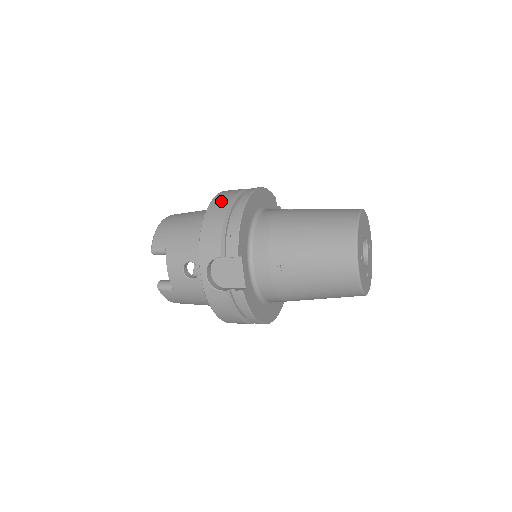
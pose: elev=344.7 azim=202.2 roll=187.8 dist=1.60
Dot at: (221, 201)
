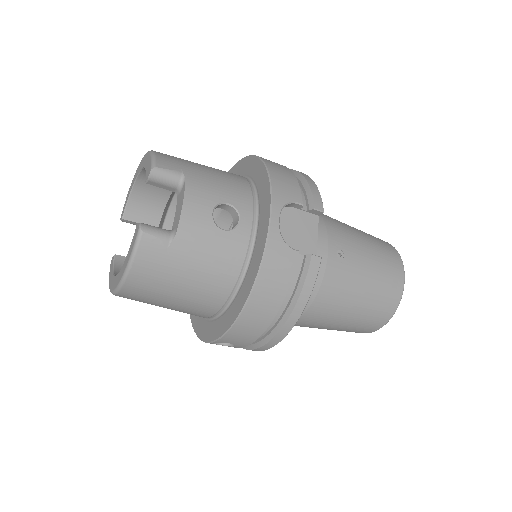
Dot at: occluded
